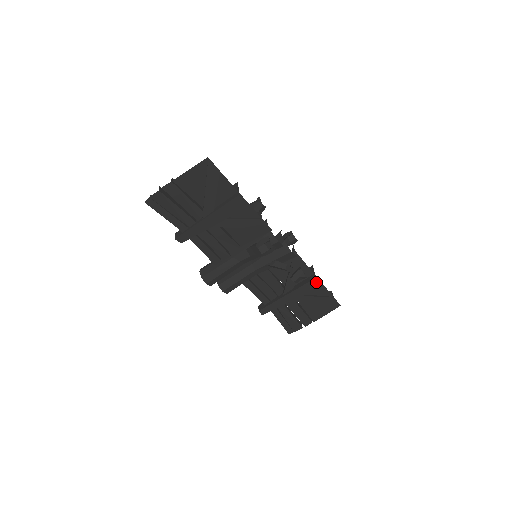
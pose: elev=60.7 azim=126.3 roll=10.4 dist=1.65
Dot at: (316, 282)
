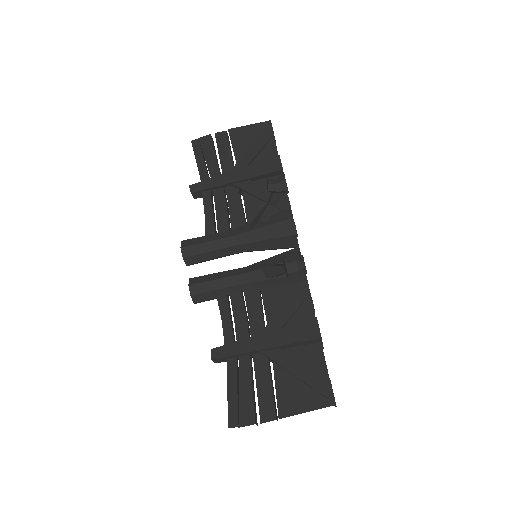
Dot at: (314, 326)
